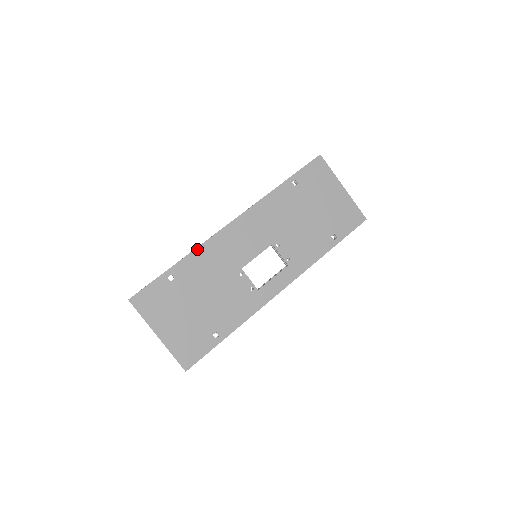
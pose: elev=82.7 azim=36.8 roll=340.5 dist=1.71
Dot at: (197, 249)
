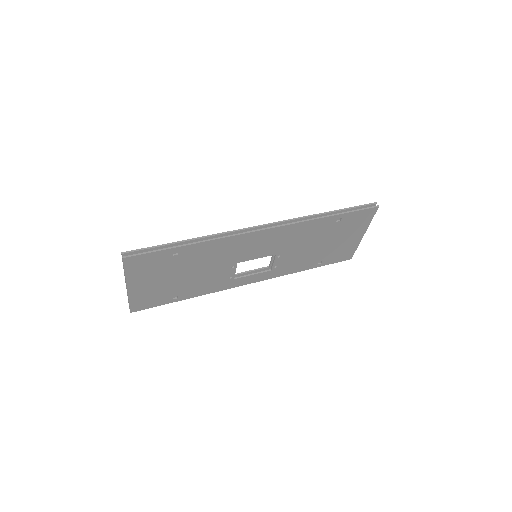
Dot at: (217, 240)
